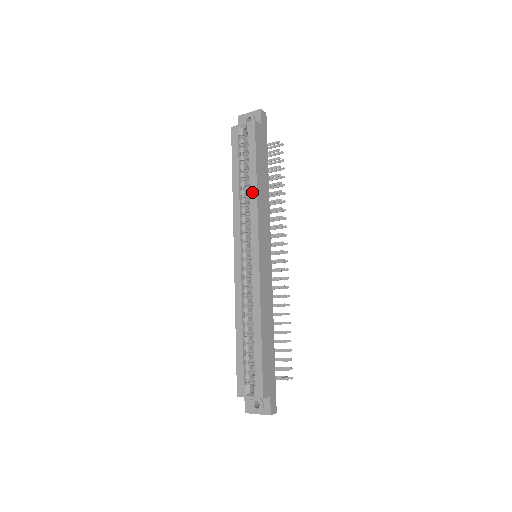
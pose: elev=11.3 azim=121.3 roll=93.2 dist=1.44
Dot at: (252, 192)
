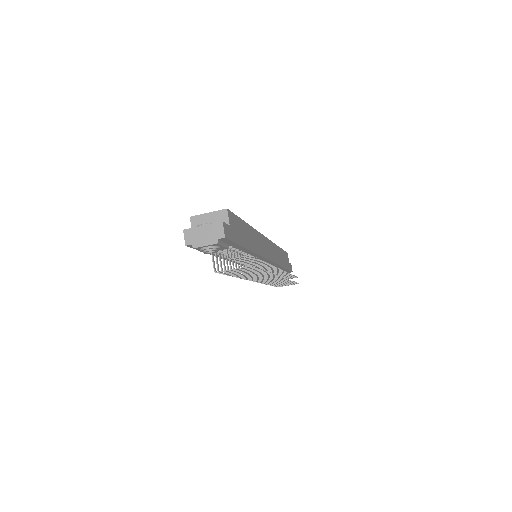
Dot at: occluded
